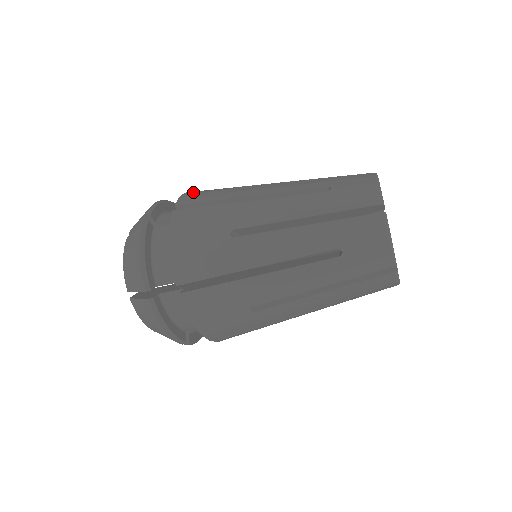
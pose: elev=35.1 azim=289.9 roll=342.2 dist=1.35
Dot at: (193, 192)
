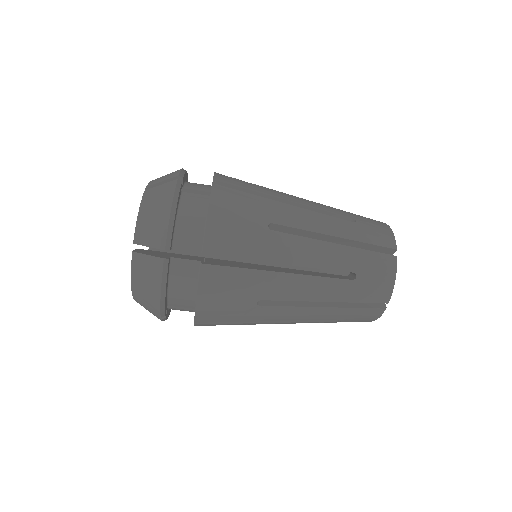
Dot at: occluded
